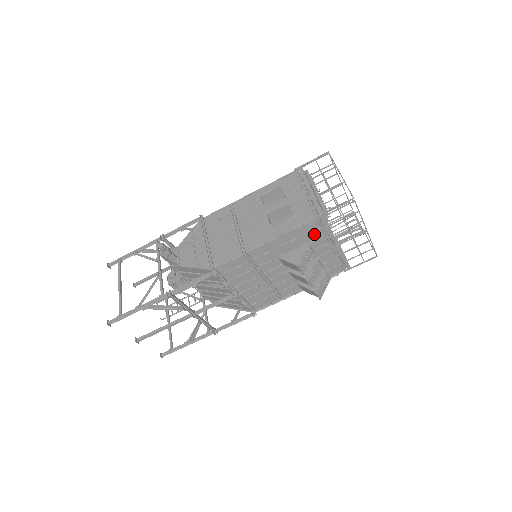
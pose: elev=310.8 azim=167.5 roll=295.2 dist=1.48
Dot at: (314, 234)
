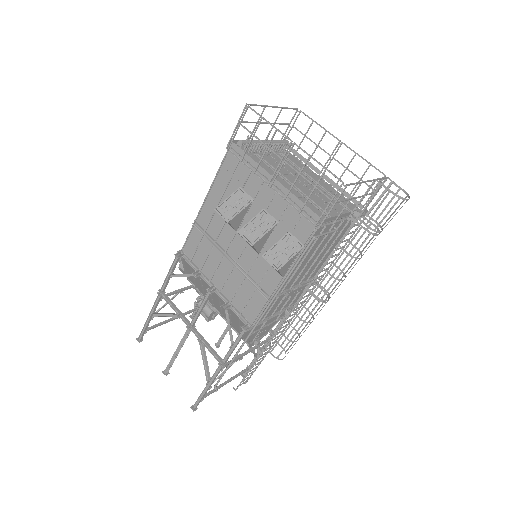
Dot at: (242, 174)
